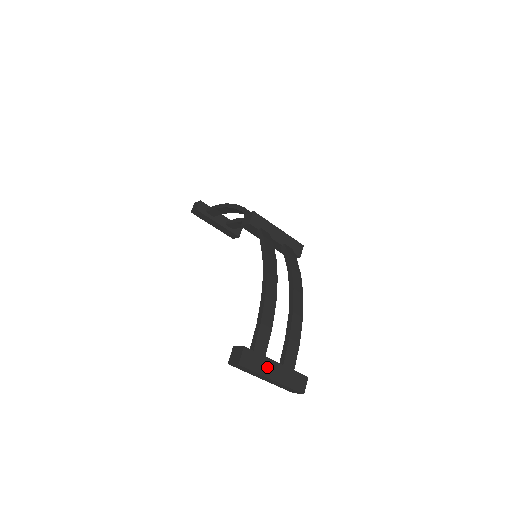
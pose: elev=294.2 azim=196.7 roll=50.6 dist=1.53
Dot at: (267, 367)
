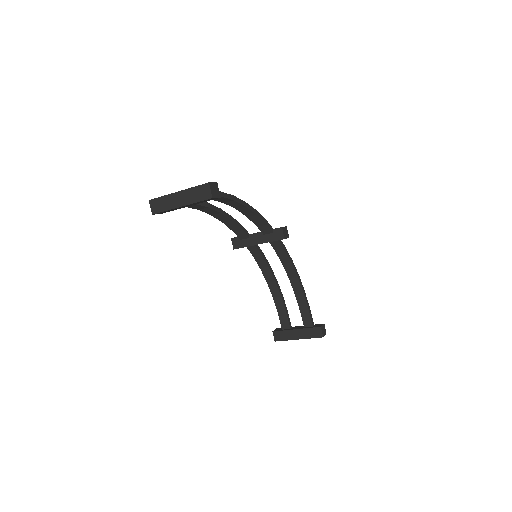
Dot at: occluded
